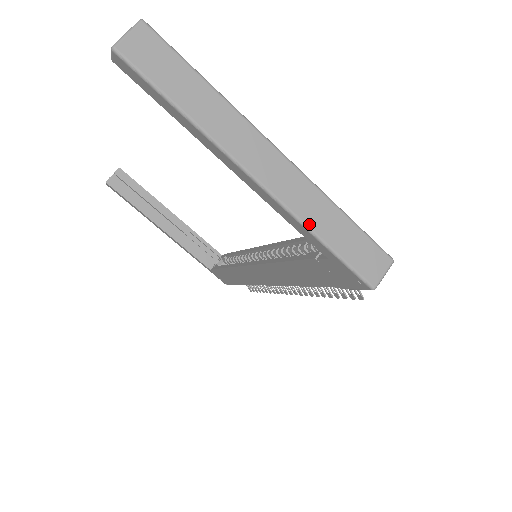
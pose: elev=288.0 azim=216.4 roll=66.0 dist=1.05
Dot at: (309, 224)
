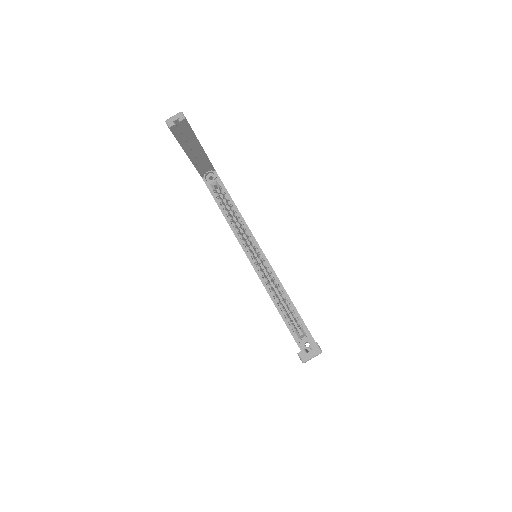
Dot at: occluded
